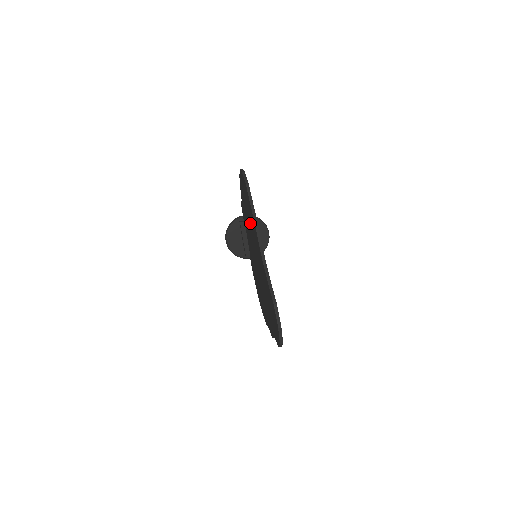
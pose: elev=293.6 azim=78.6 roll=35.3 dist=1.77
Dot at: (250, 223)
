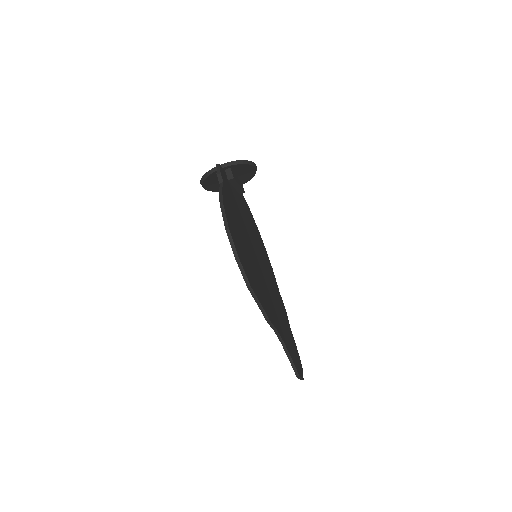
Dot at: occluded
